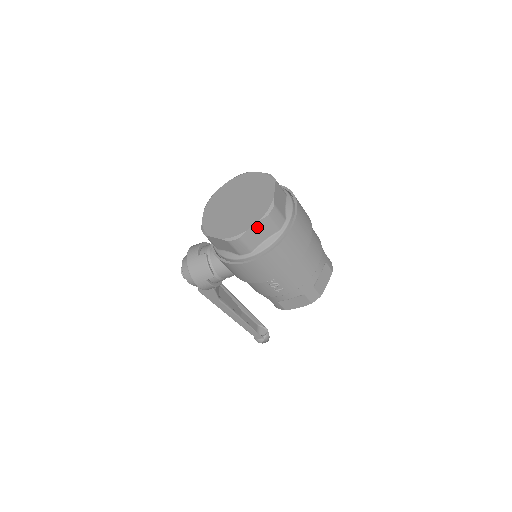
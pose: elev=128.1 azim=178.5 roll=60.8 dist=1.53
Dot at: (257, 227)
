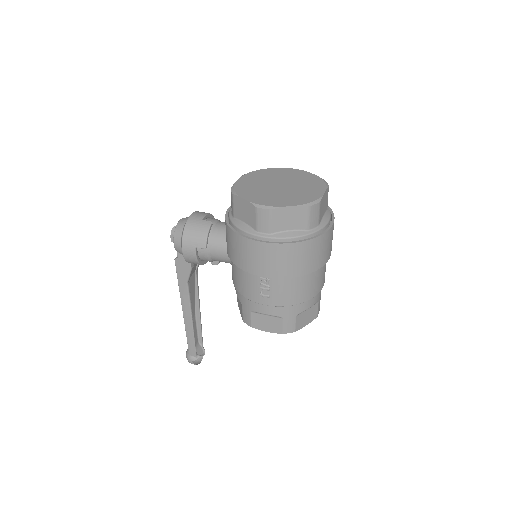
Dot at: (293, 211)
